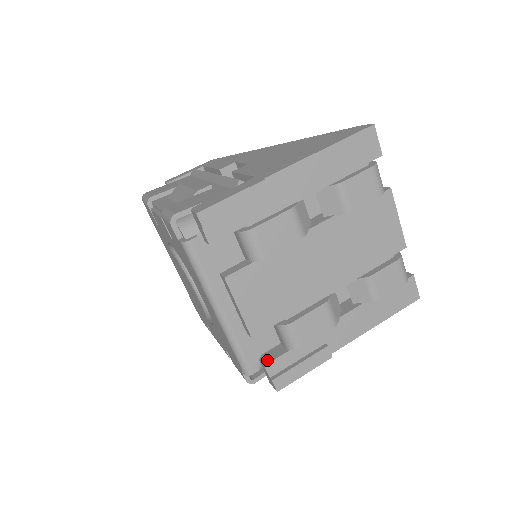
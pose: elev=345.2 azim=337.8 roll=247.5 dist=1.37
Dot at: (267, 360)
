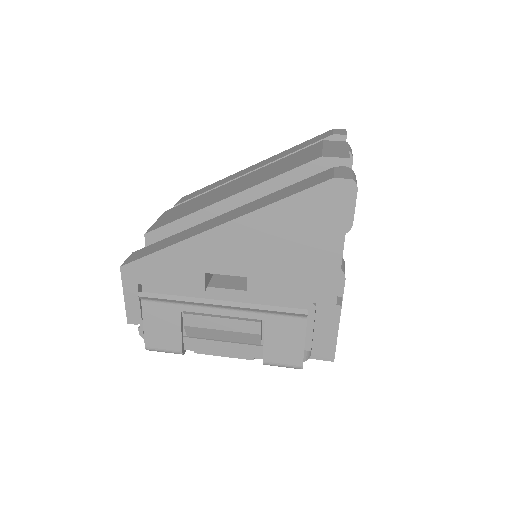
Dot at: occluded
